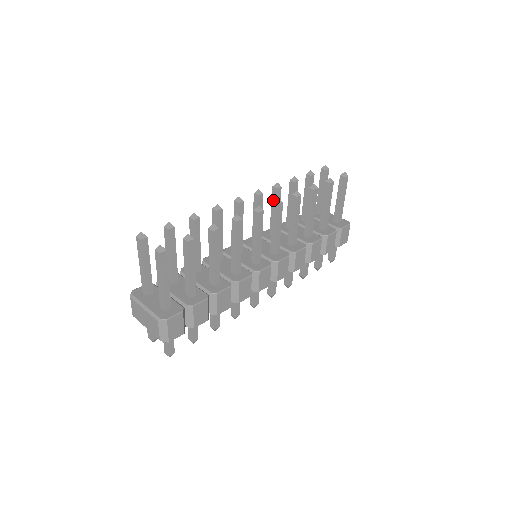
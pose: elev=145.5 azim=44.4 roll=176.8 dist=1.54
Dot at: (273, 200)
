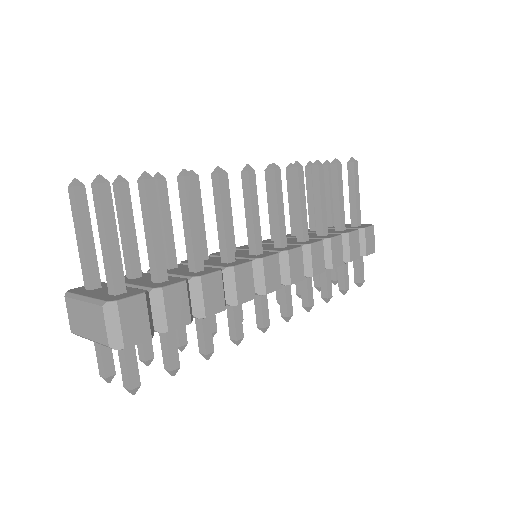
Dot at: (268, 188)
